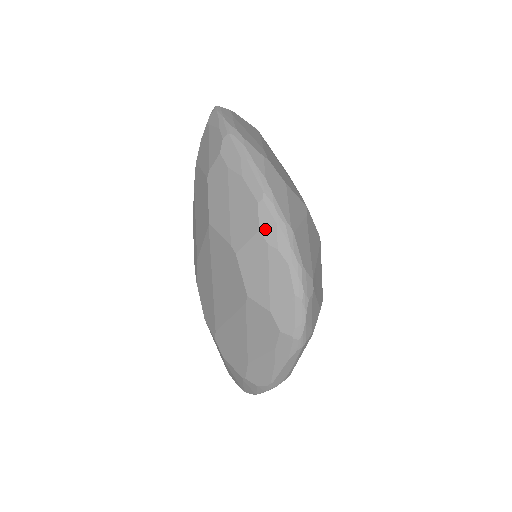
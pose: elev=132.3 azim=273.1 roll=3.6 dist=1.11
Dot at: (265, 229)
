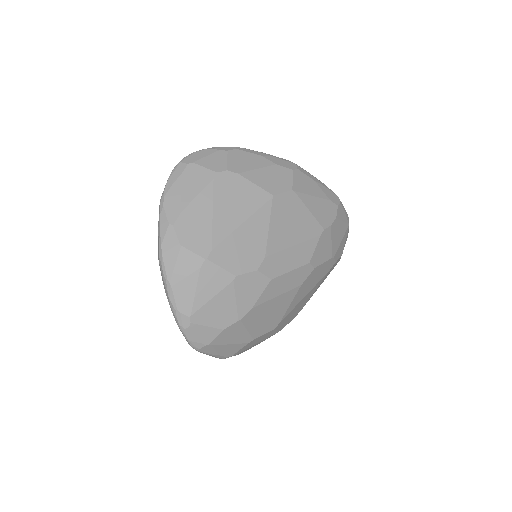
Dot at: (162, 278)
